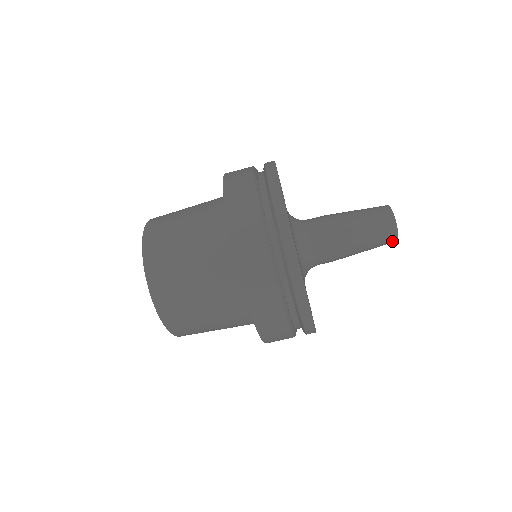
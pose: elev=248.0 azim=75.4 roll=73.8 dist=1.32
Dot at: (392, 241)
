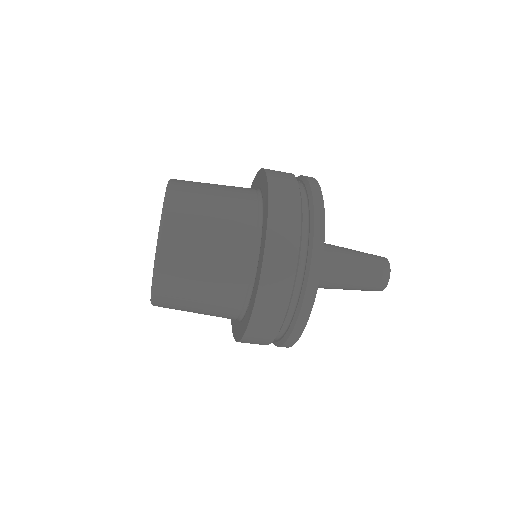
Dot at: occluded
